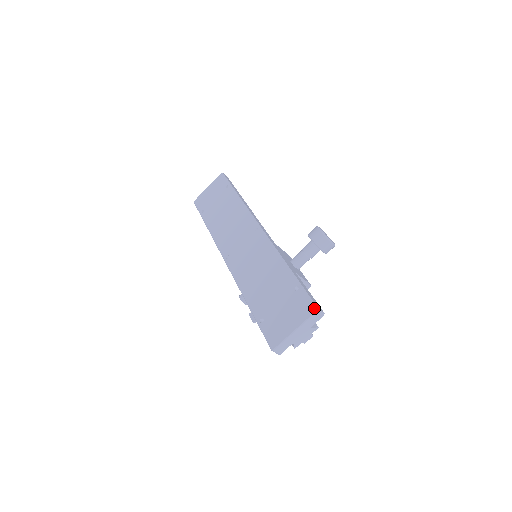
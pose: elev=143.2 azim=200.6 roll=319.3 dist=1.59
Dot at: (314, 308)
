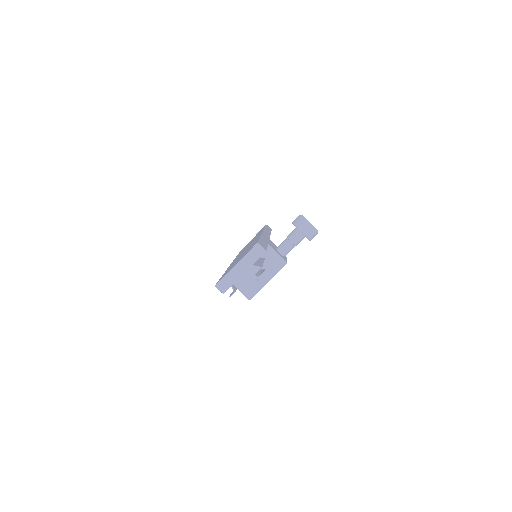
Dot at: (255, 244)
